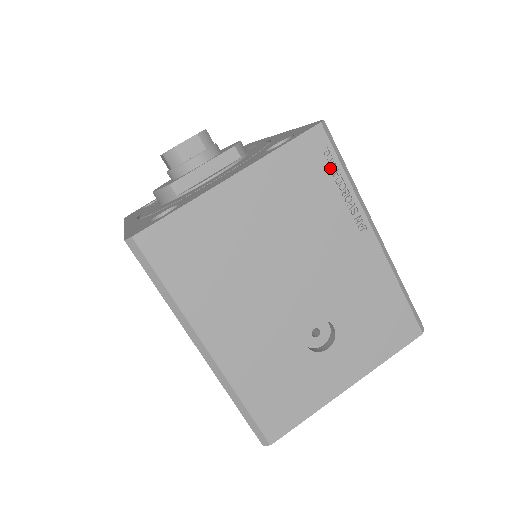
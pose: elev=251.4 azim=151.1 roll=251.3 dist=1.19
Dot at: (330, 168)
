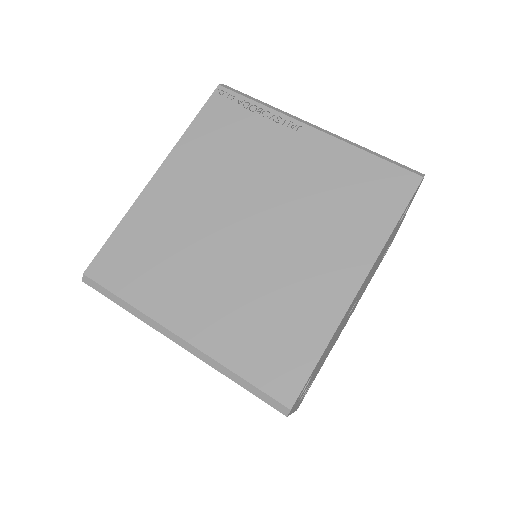
Dot at: occluded
